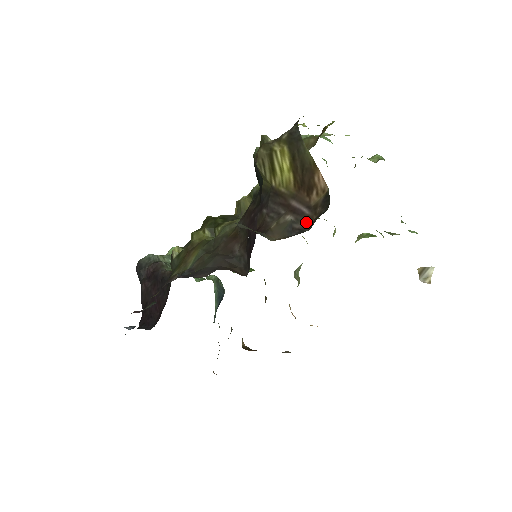
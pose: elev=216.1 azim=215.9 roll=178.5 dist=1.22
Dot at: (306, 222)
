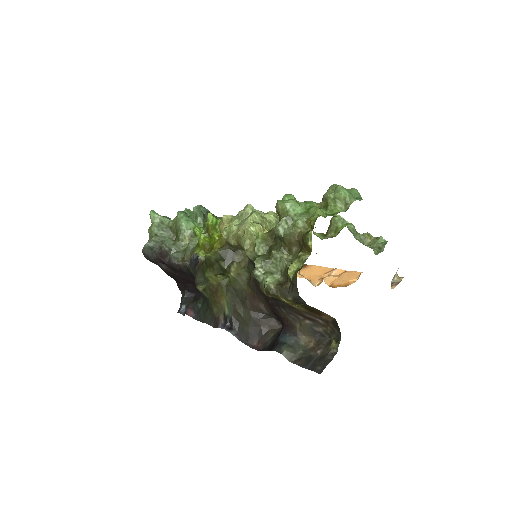
Dot at: (323, 328)
